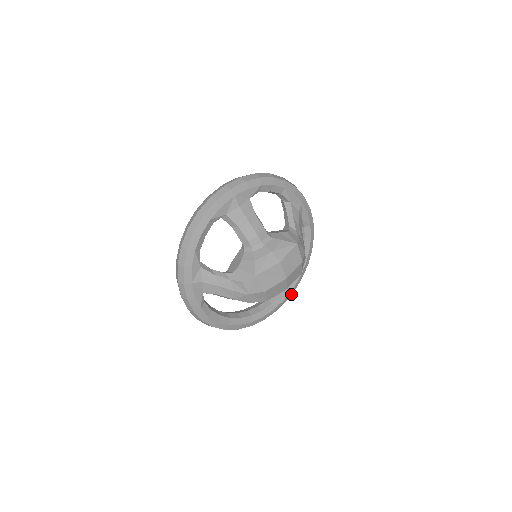
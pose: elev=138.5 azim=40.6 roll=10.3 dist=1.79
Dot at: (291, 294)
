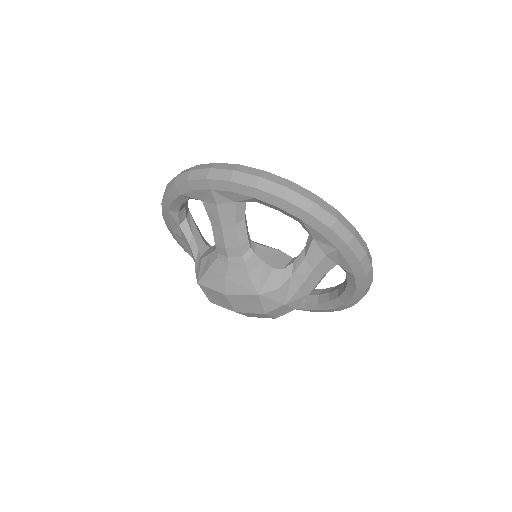
Dot at: (322, 311)
